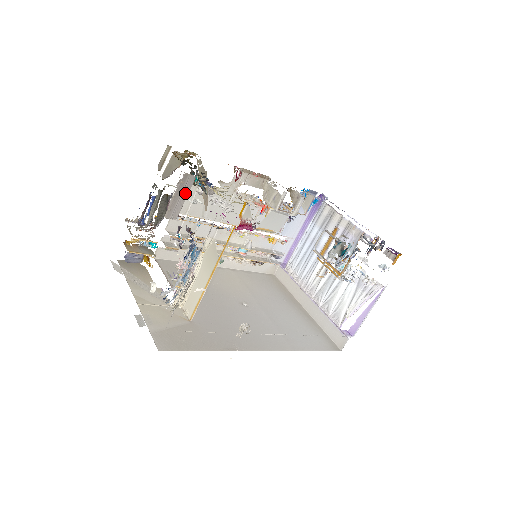
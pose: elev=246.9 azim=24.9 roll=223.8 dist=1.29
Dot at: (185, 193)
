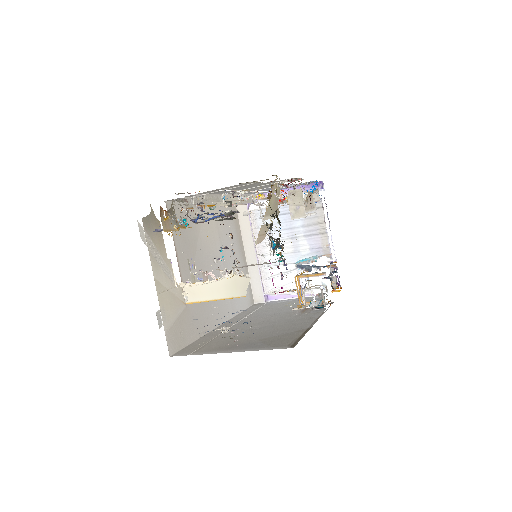
Dot at: occluded
